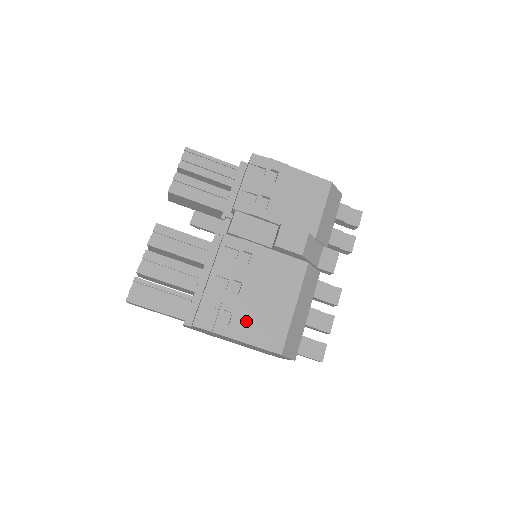
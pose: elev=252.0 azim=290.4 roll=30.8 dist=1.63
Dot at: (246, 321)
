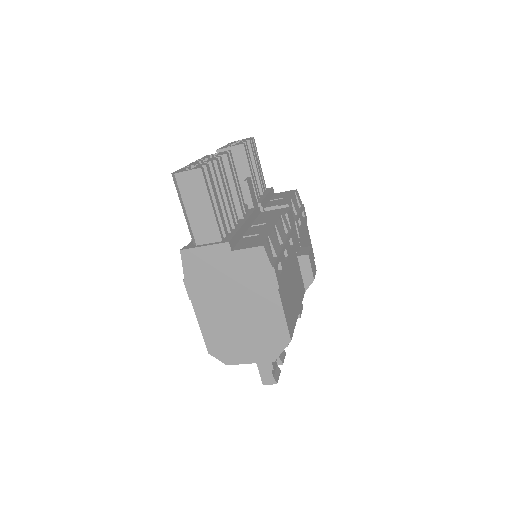
Dot at: (284, 287)
